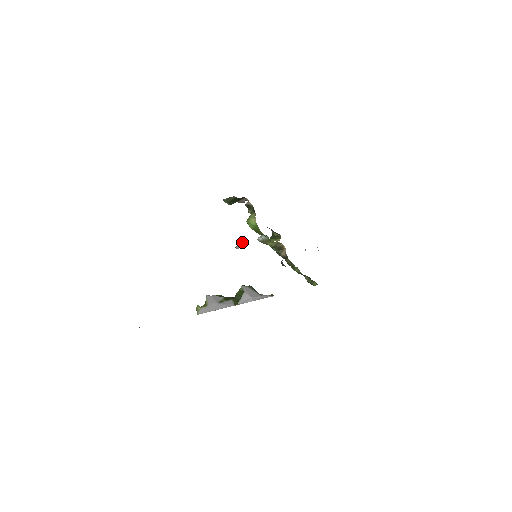
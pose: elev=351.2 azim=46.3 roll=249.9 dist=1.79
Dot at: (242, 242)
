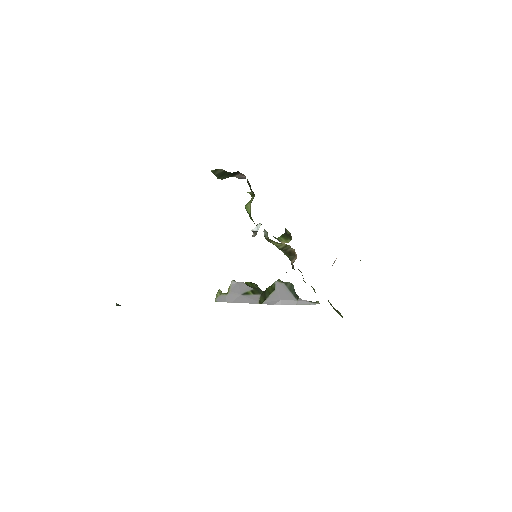
Dot at: (253, 230)
